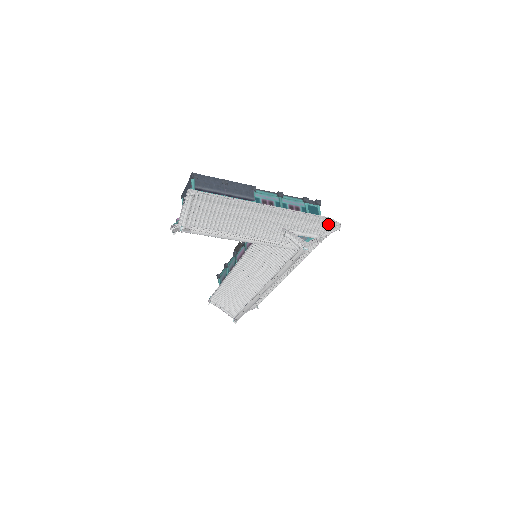
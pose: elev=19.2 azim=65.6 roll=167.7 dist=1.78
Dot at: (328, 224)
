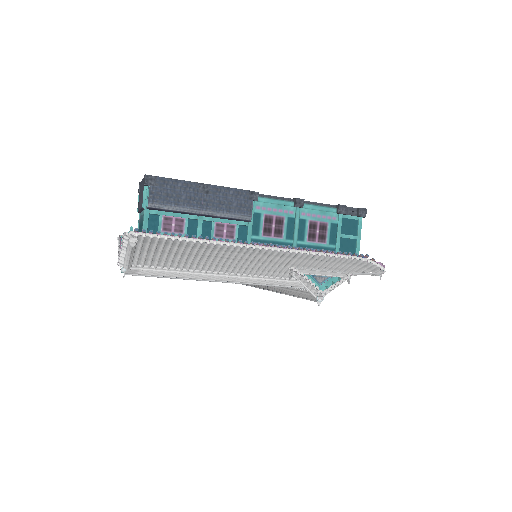
Dot at: (365, 265)
